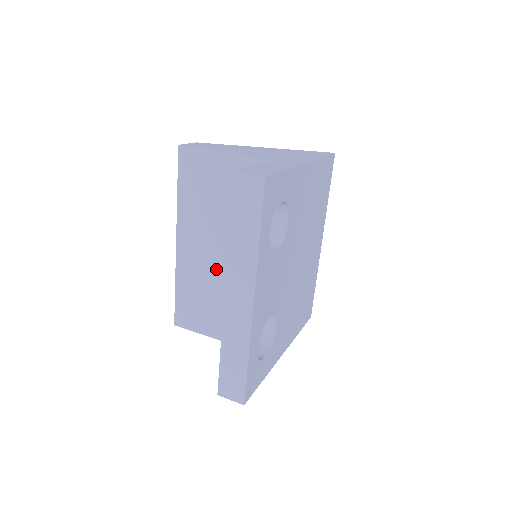
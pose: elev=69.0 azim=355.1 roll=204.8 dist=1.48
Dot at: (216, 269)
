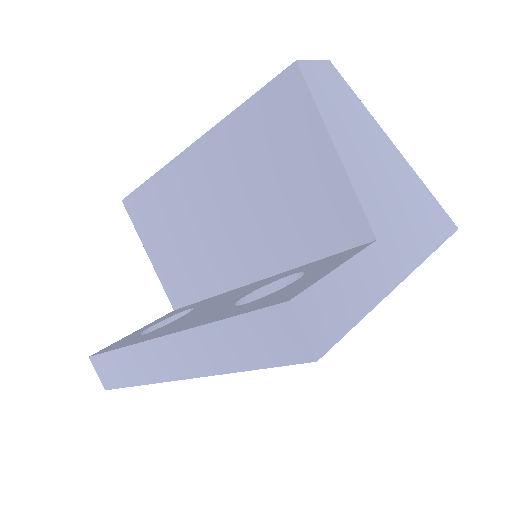
Dot at: (204, 223)
